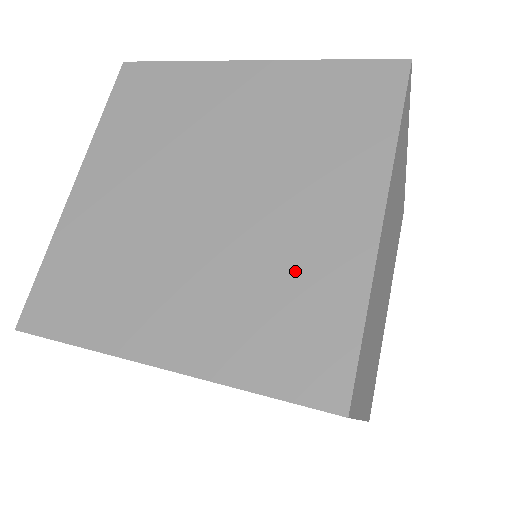
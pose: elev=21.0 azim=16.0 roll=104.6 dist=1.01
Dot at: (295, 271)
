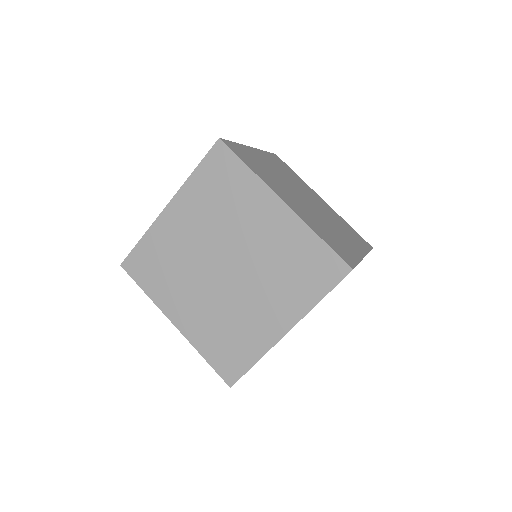
Dot at: (242, 328)
